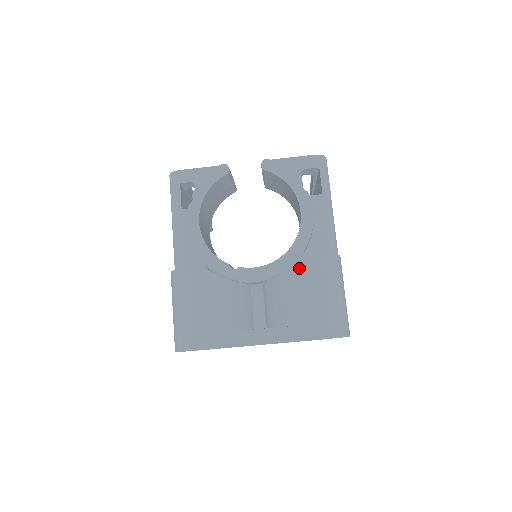
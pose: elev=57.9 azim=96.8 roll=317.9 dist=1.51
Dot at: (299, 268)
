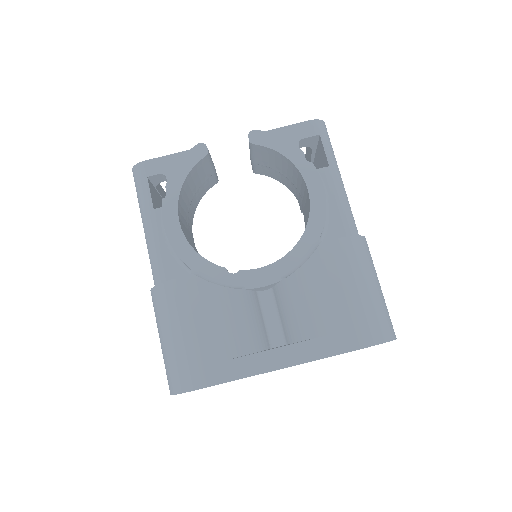
Dot at: (320, 259)
